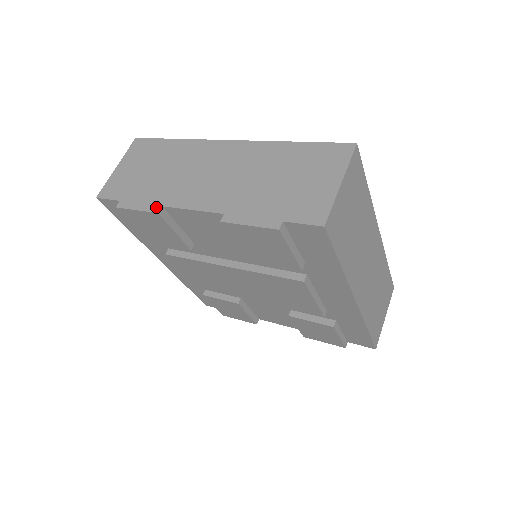
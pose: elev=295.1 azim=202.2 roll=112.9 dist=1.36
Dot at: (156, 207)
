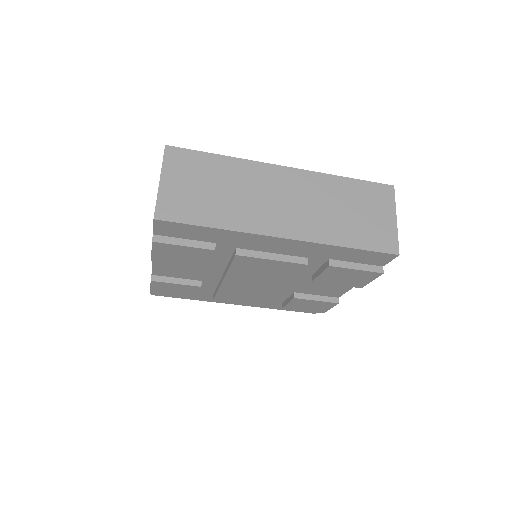
Dot at: (151, 278)
